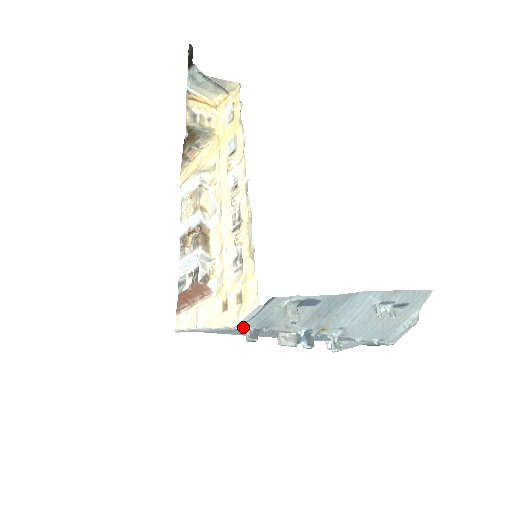
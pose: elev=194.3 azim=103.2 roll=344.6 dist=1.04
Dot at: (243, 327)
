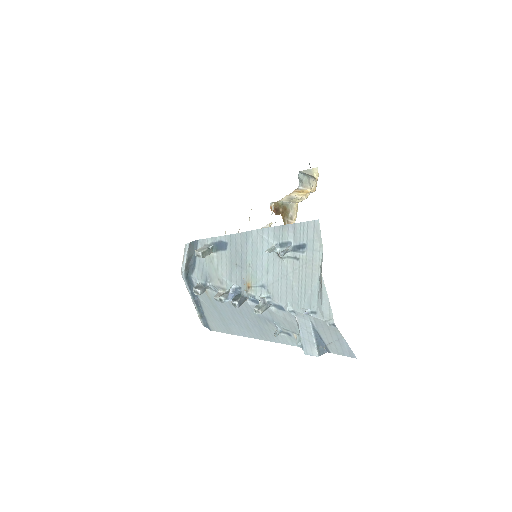
Dot at: (197, 283)
